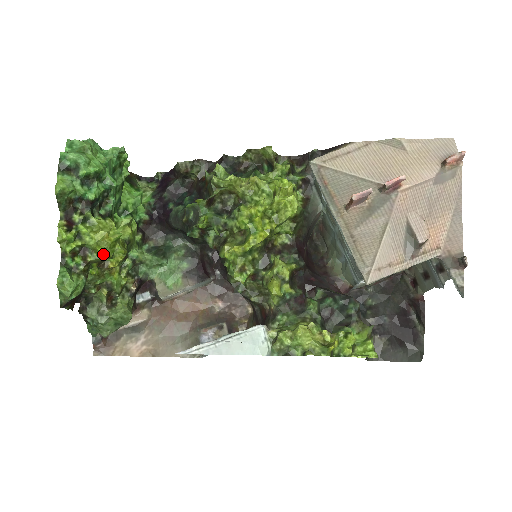
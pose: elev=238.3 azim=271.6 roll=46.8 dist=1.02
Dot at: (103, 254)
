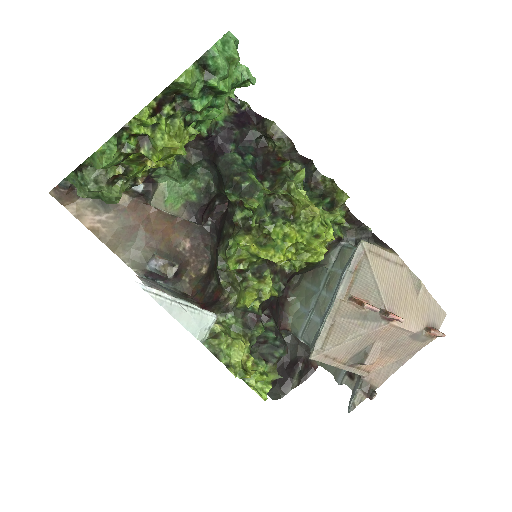
Dot at: (158, 160)
